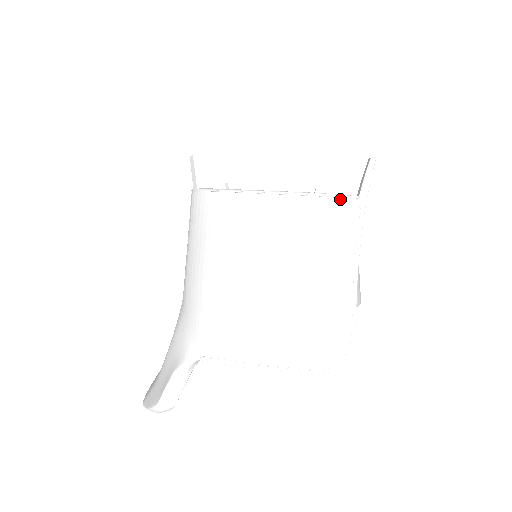
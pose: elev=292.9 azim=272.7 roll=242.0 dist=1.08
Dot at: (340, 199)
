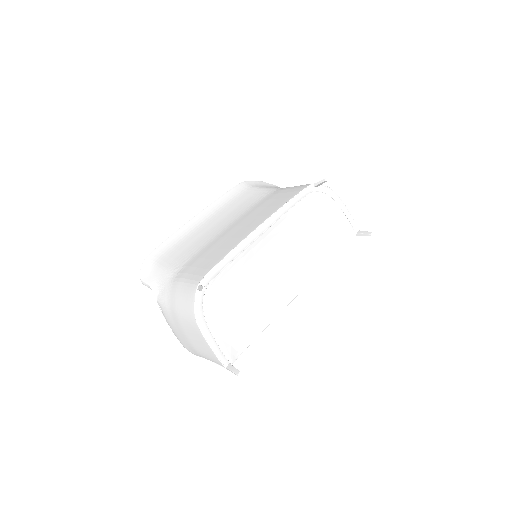
Dot at: (220, 361)
